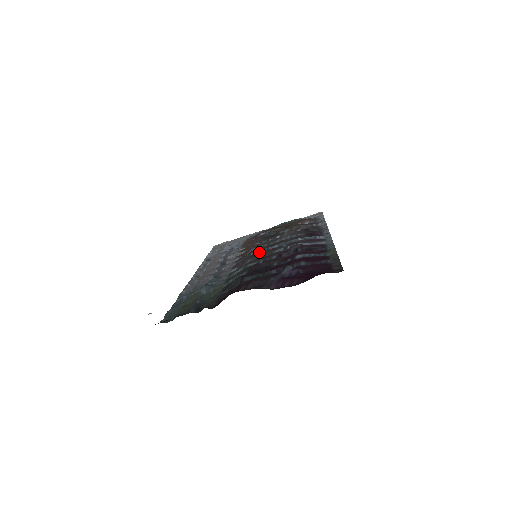
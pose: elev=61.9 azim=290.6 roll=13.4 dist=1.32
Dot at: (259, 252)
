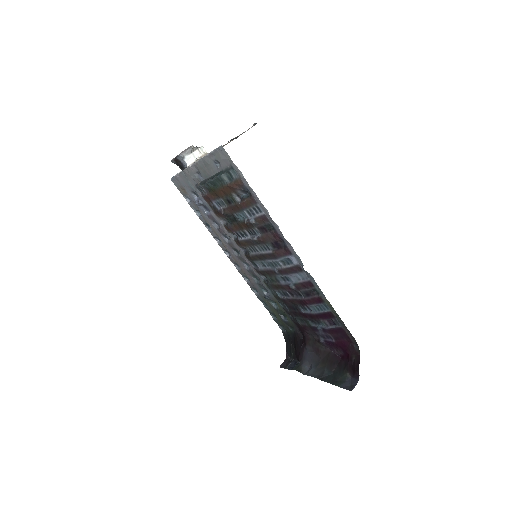
Dot at: (260, 264)
